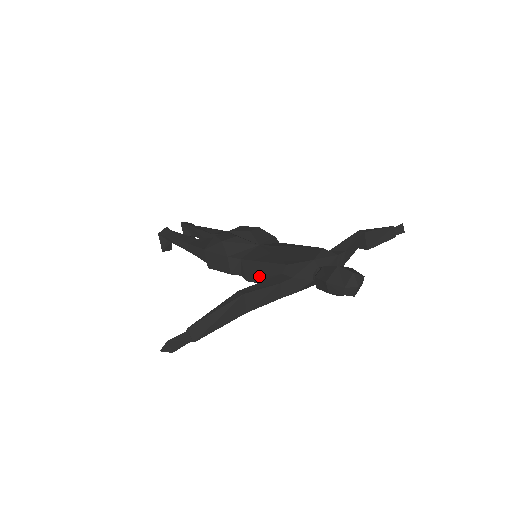
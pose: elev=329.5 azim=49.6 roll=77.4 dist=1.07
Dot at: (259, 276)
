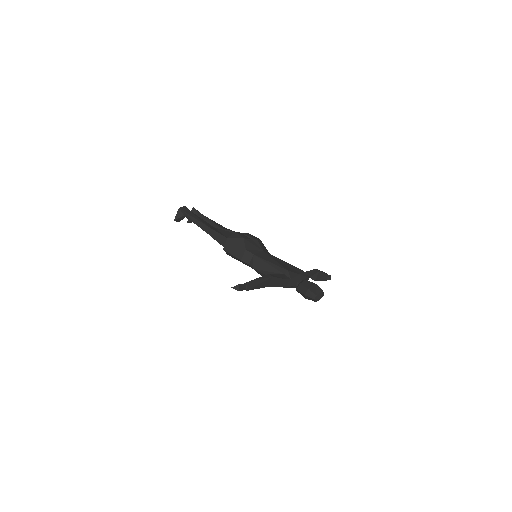
Dot at: (265, 269)
